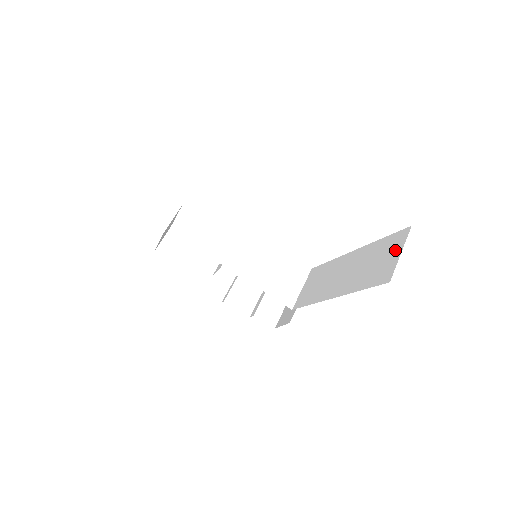
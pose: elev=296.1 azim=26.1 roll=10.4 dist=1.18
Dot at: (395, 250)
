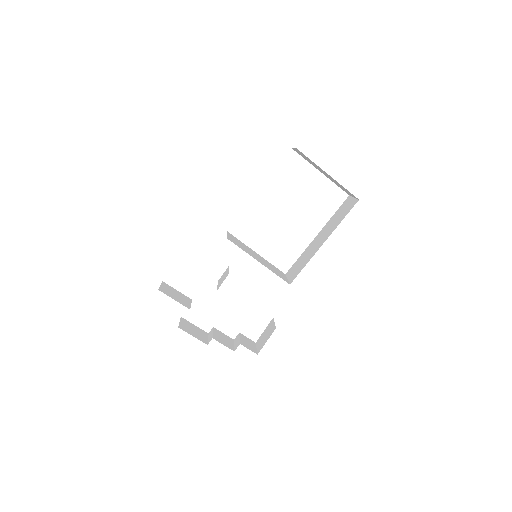
Dot at: (349, 202)
